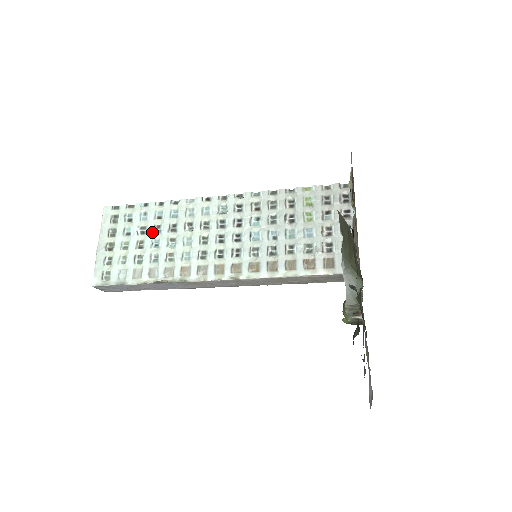
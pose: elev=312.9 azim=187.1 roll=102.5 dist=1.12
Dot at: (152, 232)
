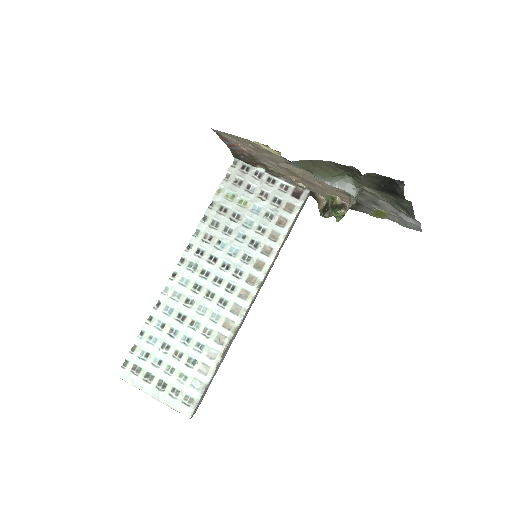
Dot at: (173, 339)
